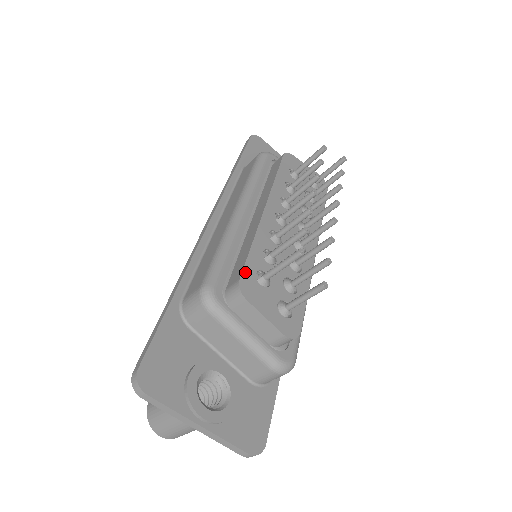
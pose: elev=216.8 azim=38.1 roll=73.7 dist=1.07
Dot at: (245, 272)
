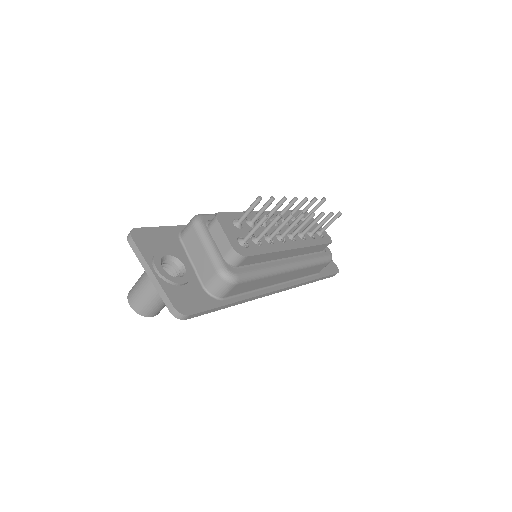
Dot at: (226, 213)
